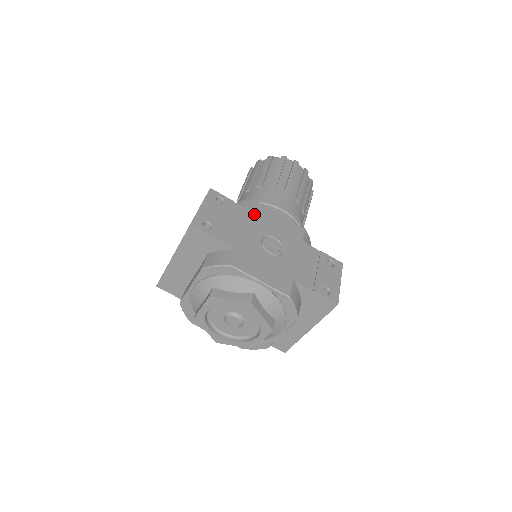
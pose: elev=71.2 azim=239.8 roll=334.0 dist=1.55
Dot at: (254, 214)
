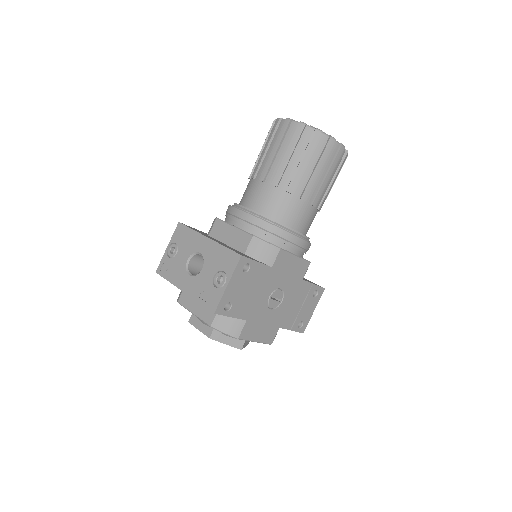
Dot at: (272, 268)
